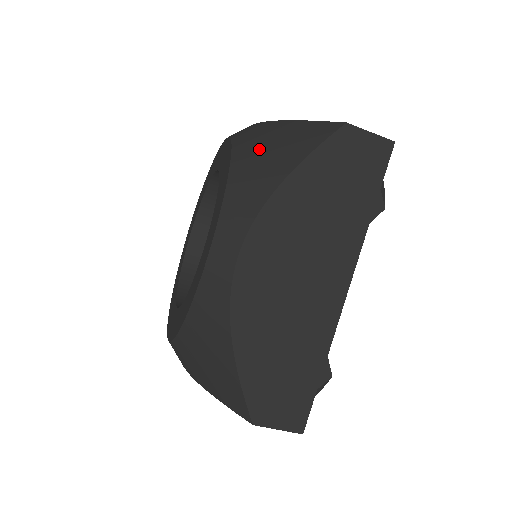
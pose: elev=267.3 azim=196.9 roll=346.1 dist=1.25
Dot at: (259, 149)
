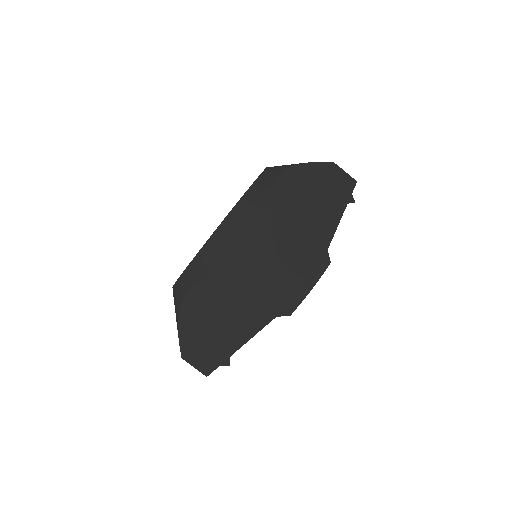
Dot at: occluded
